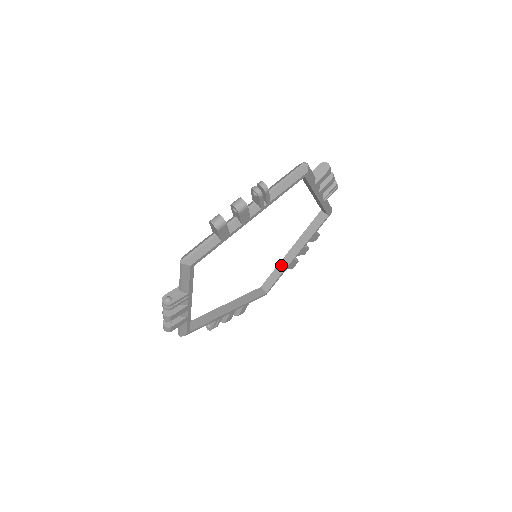
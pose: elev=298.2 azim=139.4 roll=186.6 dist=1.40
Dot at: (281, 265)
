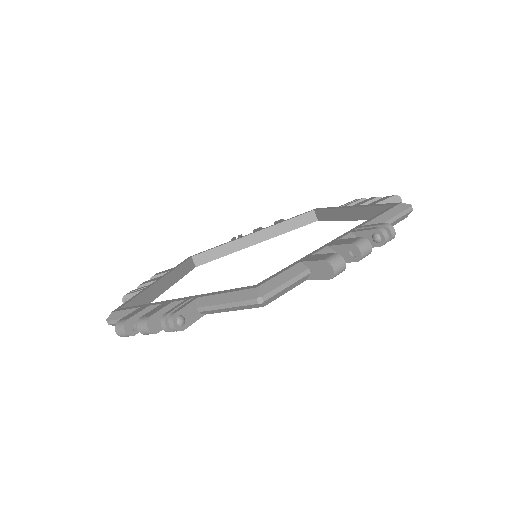
Dot at: (233, 245)
